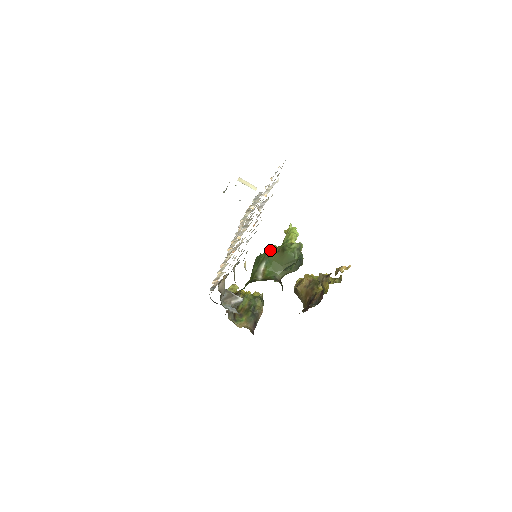
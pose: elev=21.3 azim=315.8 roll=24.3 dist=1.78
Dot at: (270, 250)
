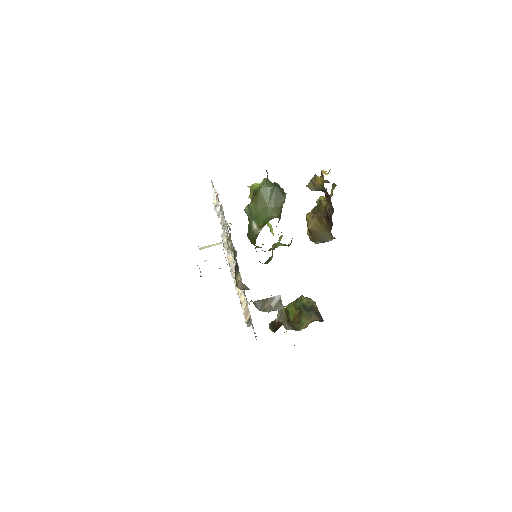
Dot at: (248, 210)
